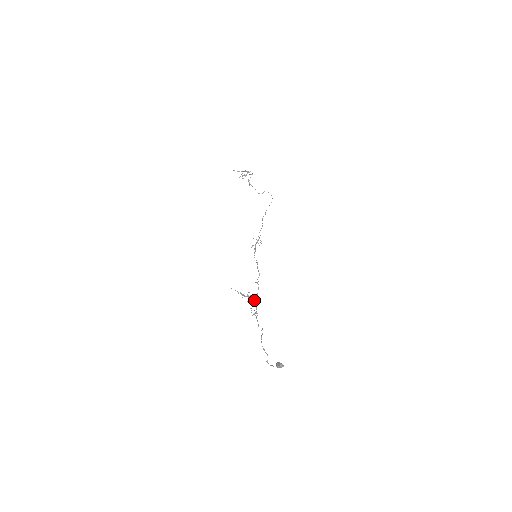
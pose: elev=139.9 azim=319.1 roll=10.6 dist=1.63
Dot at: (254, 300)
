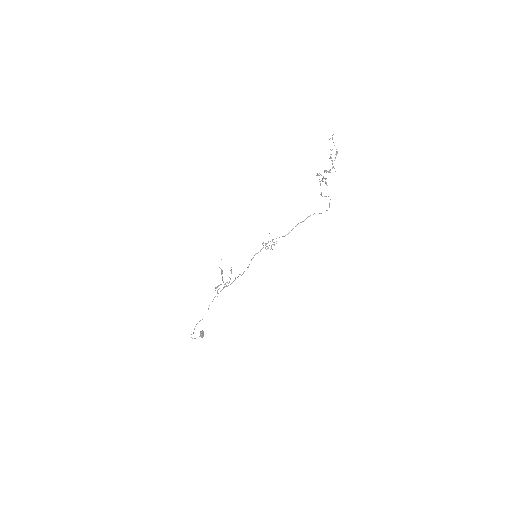
Dot at: (225, 283)
